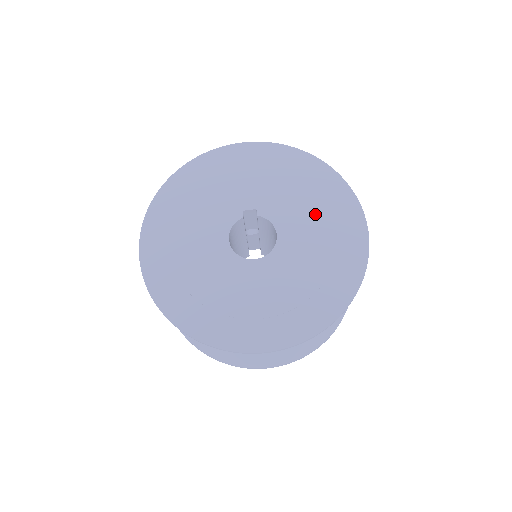
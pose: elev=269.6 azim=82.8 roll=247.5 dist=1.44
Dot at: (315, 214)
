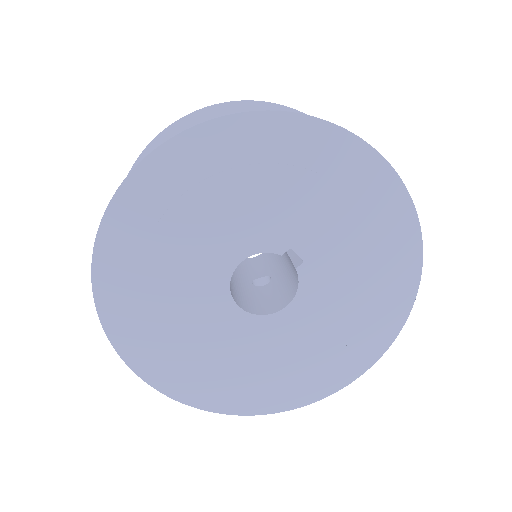
Dot at: (341, 324)
